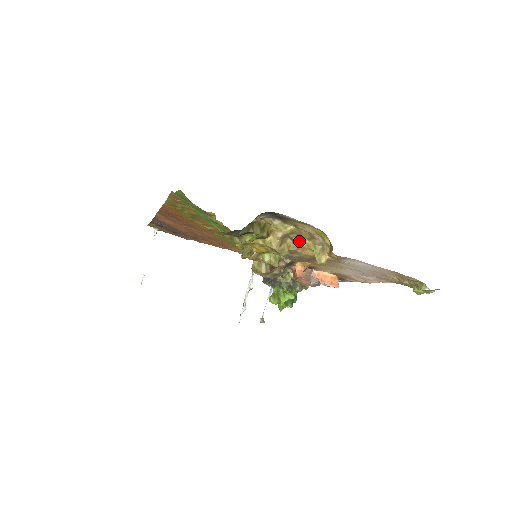
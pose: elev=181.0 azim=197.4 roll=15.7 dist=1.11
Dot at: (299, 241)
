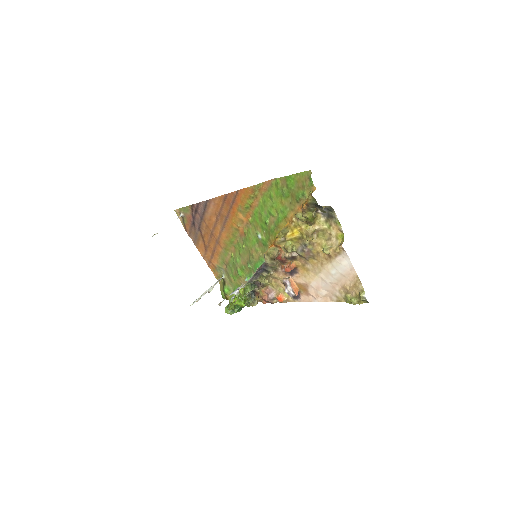
Dot at: (320, 238)
